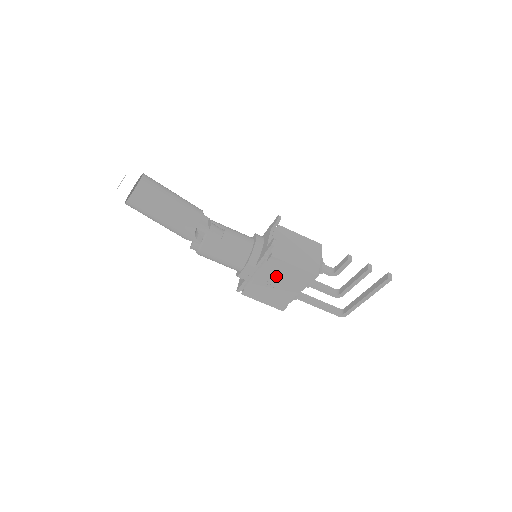
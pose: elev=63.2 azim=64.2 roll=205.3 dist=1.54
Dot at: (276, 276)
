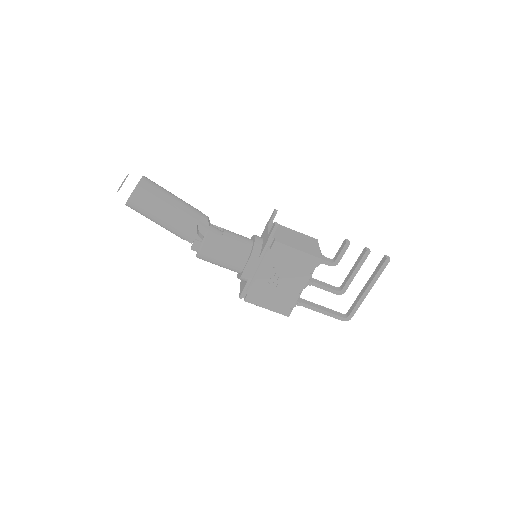
Dot at: (280, 268)
